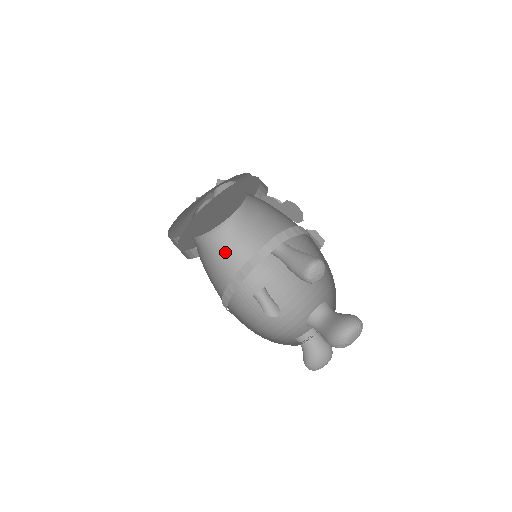
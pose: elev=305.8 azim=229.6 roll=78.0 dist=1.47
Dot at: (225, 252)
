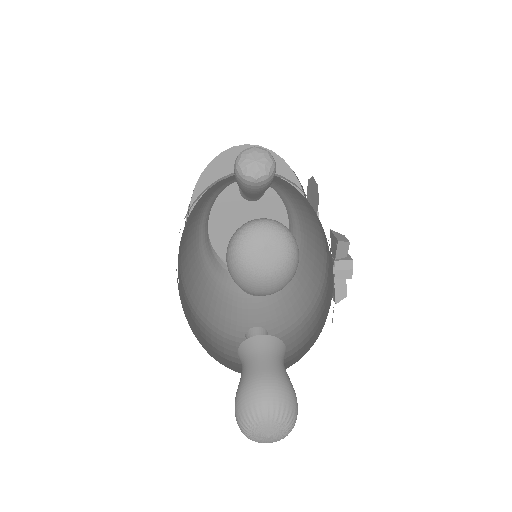
Dot at: (251, 296)
